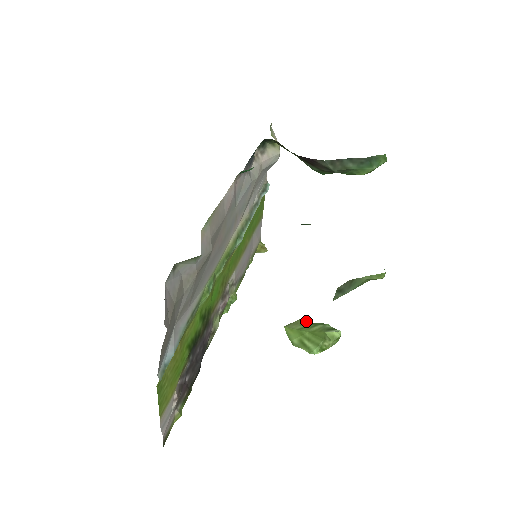
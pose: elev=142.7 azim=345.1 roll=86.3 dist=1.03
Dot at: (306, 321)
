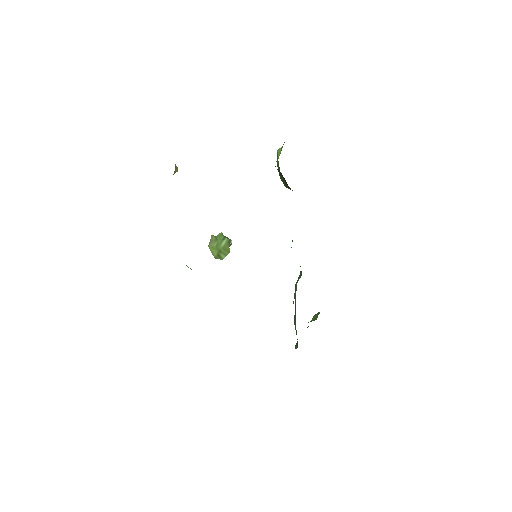
Dot at: (214, 236)
